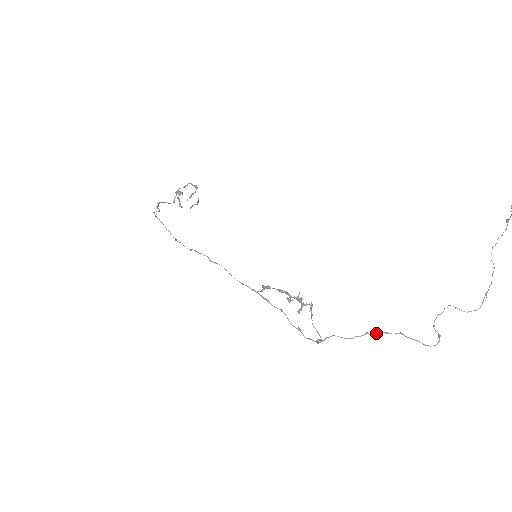
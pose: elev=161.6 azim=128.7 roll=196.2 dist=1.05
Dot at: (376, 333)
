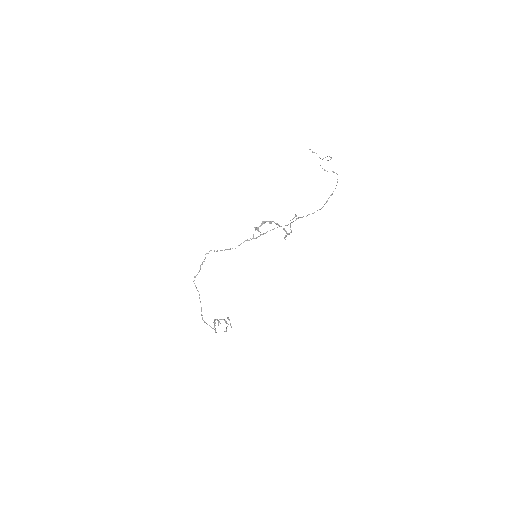
Dot at: occluded
